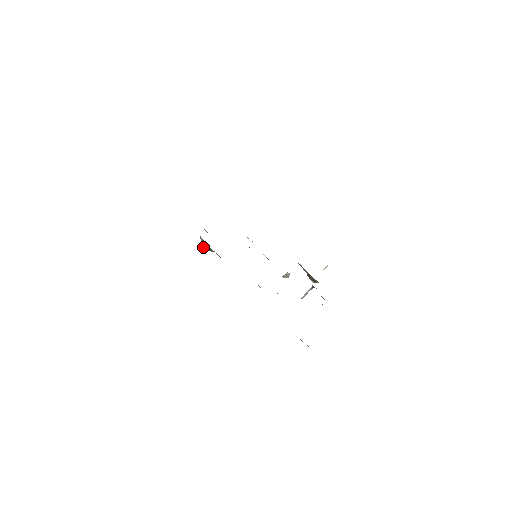
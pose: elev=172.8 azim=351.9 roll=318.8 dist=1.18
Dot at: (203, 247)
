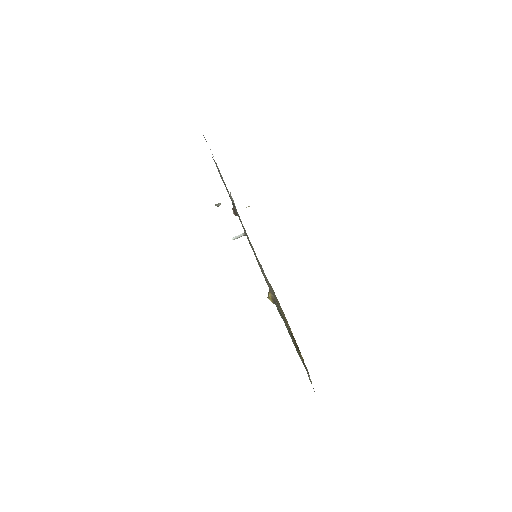
Dot at: (268, 298)
